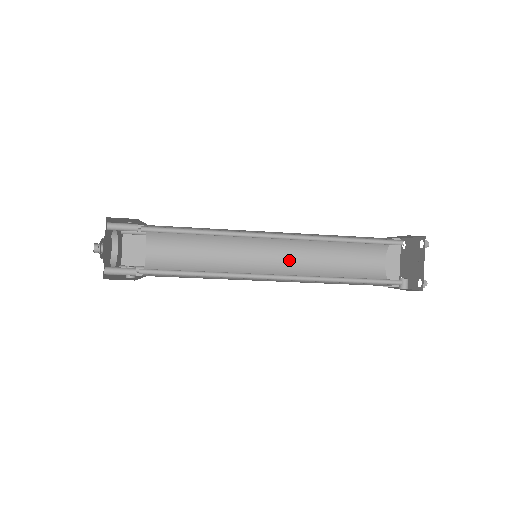
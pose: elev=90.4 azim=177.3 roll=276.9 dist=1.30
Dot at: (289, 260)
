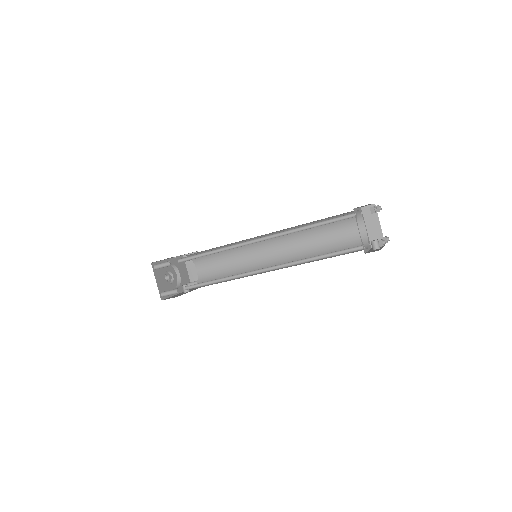
Dot at: (289, 249)
